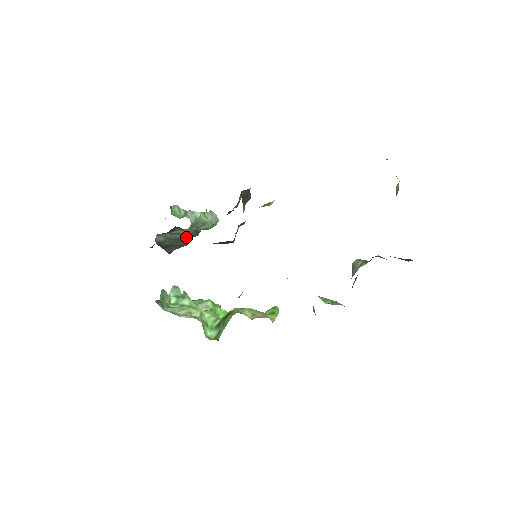
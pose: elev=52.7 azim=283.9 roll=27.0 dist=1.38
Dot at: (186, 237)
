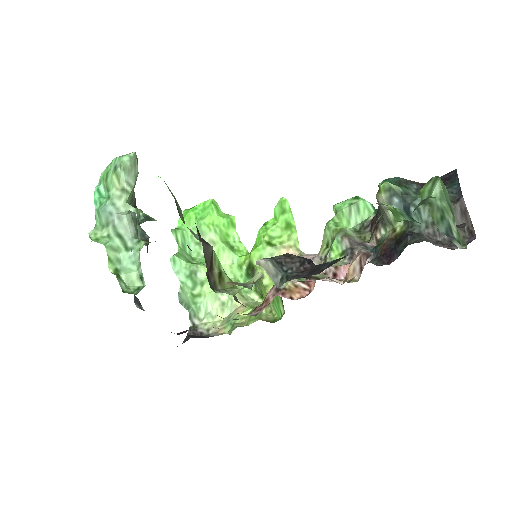
Dot at: (147, 250)
